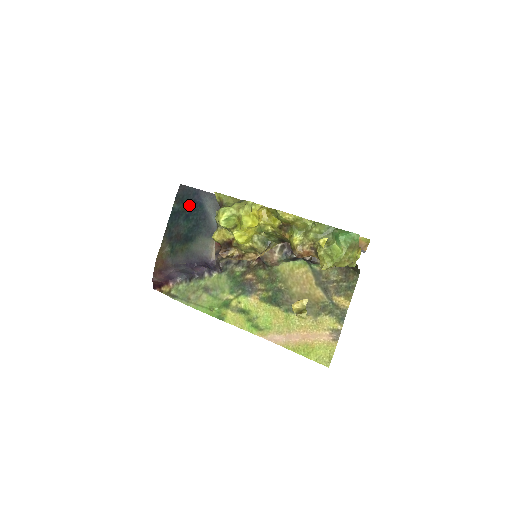
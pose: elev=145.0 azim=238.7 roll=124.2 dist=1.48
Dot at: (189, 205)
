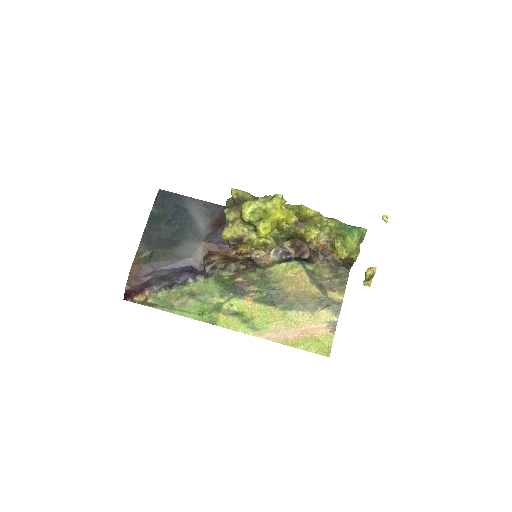
Dot at: (171, 210)
